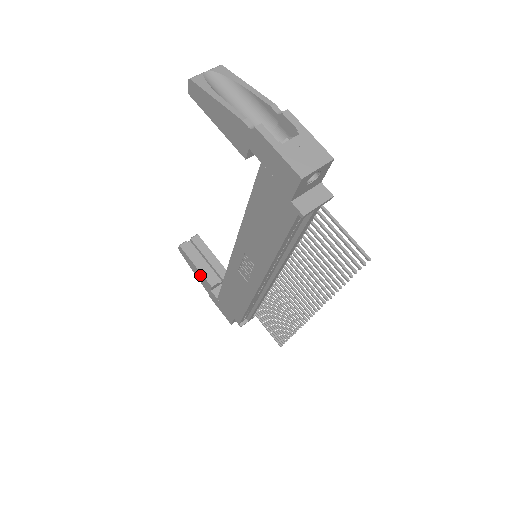
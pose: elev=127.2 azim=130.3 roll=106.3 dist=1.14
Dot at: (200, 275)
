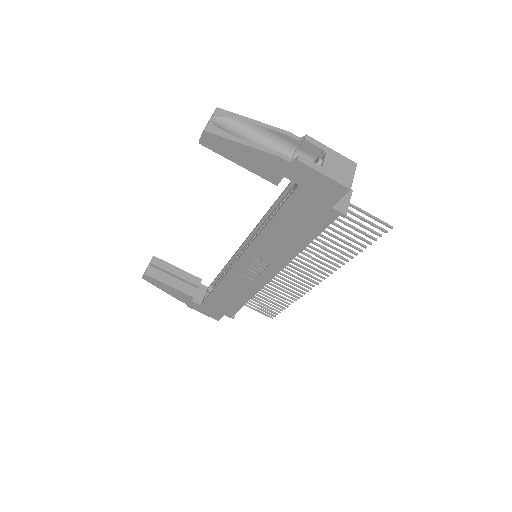
Dot at: (176, 292)
